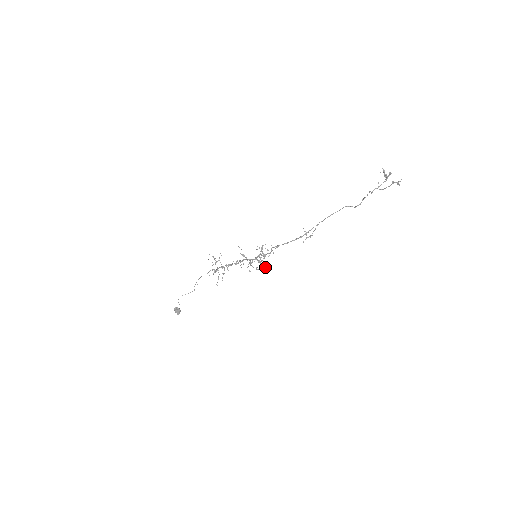
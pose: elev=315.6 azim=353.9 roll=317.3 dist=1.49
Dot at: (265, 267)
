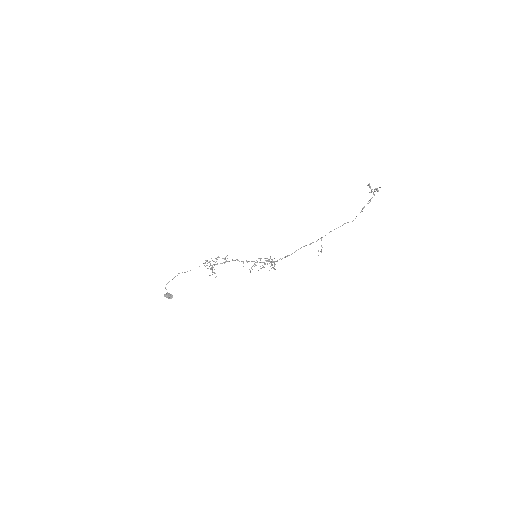
Dot at: occluded
